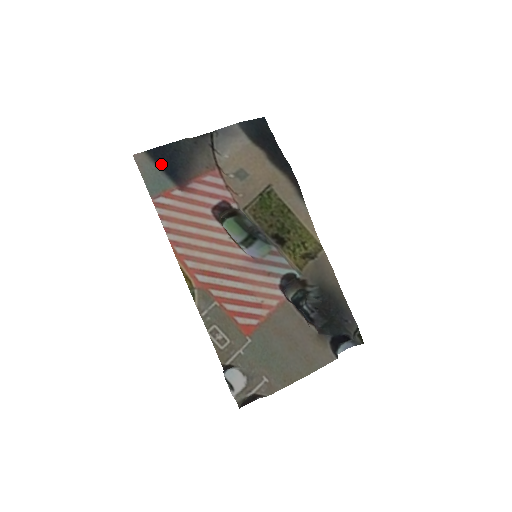
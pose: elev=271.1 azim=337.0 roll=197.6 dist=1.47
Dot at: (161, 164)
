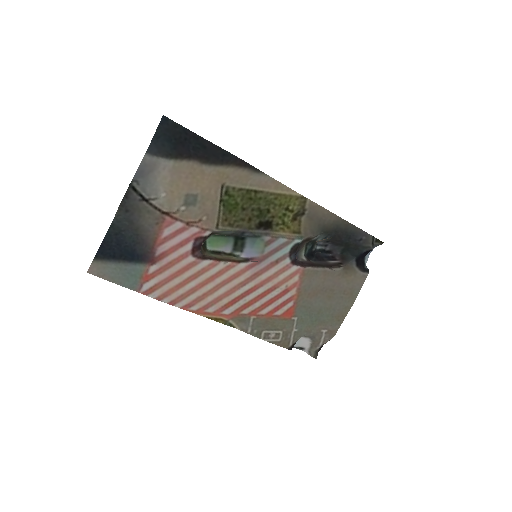
Dot at: (117, 257)
